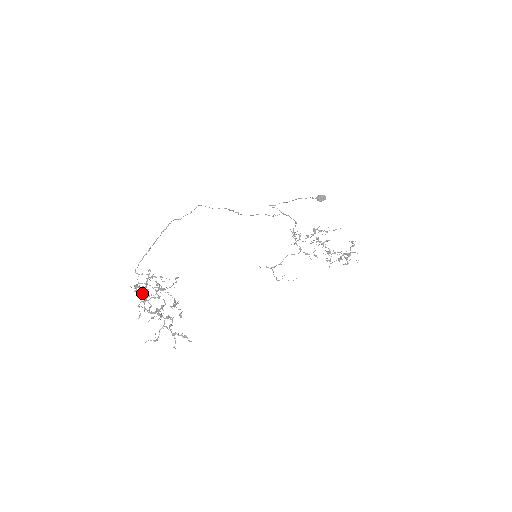
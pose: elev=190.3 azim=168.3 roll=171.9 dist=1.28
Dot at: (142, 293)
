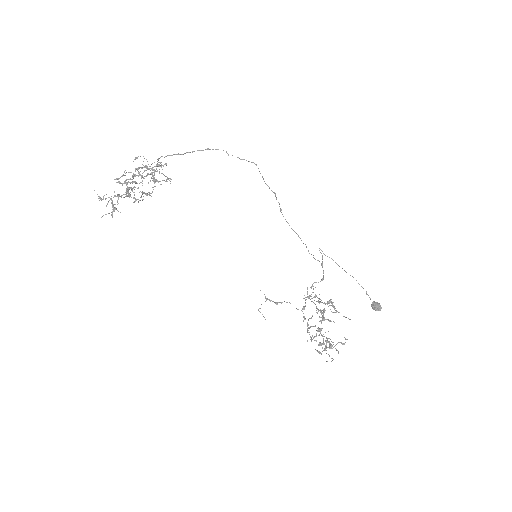
Dot at: (139, 167)
